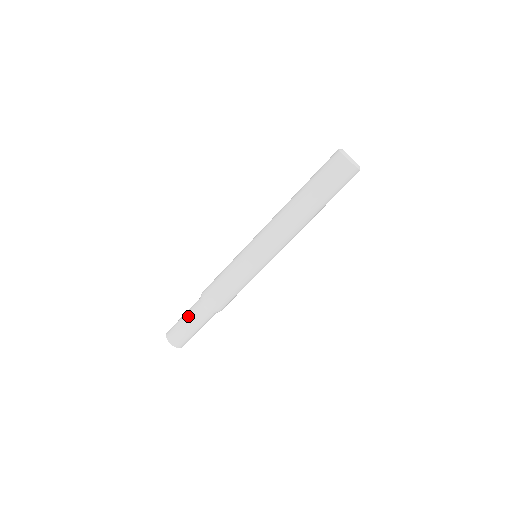
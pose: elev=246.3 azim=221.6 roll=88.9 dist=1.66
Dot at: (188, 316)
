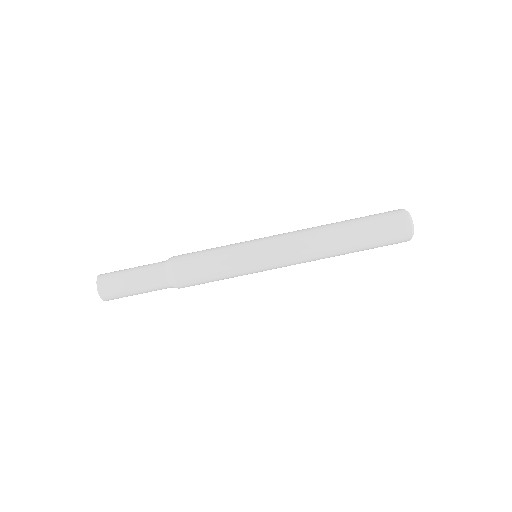
Dot at: (141, 266)
